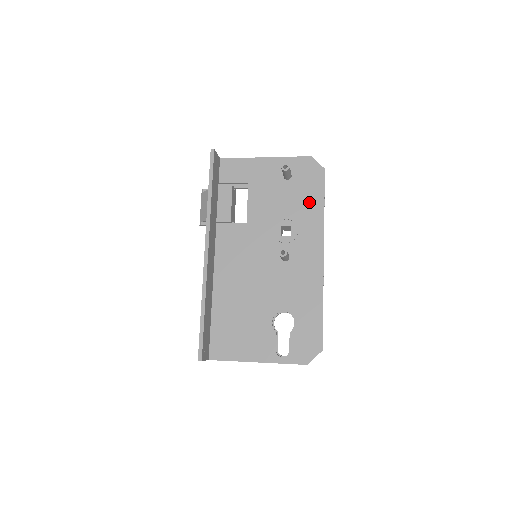
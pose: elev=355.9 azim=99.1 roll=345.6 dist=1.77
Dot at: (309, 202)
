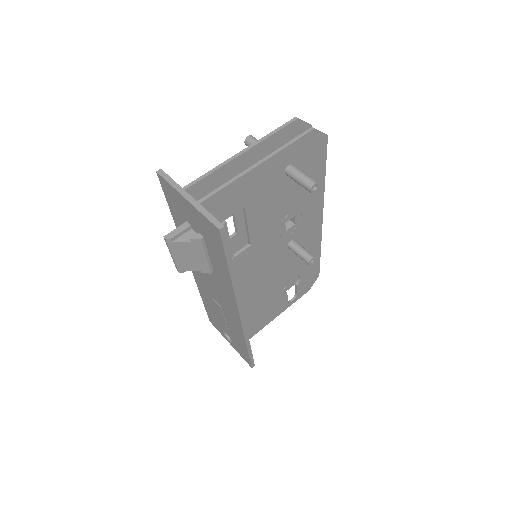
Dot at: occluded
